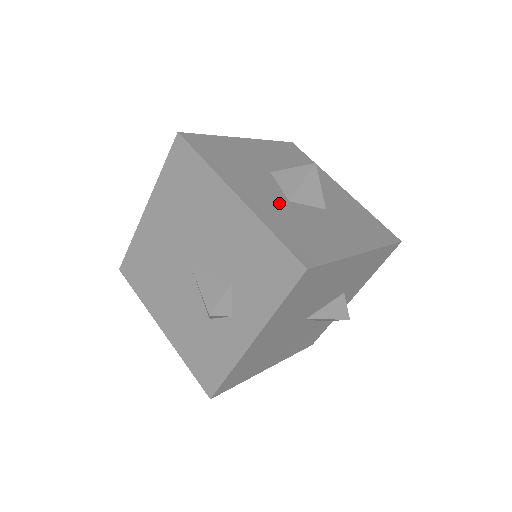
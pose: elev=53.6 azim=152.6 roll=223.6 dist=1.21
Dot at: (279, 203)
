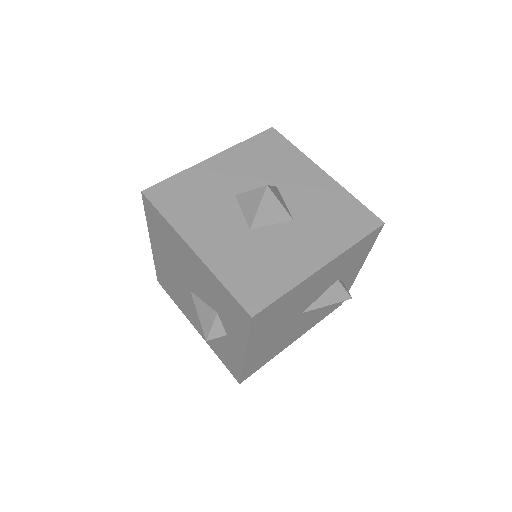
Dot at: (237, 238)
